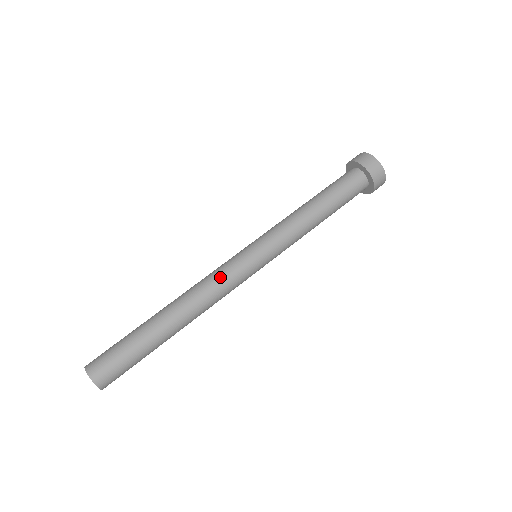
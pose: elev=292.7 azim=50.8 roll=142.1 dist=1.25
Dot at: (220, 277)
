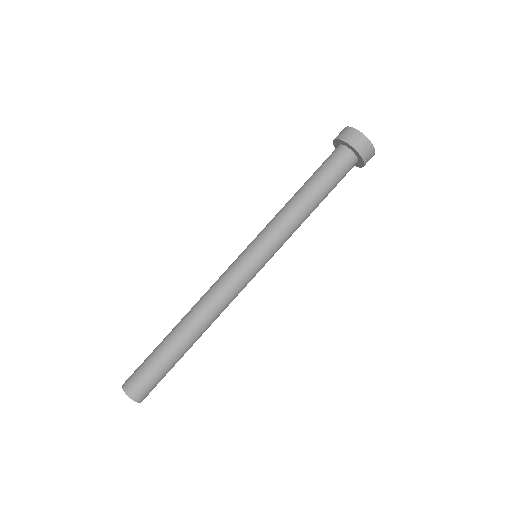
Dot at: (226, 287)
